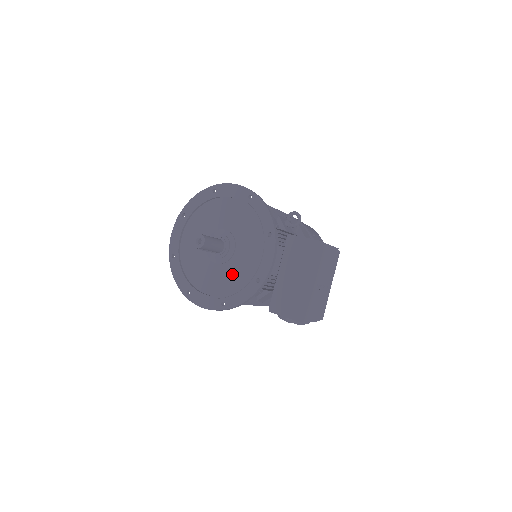
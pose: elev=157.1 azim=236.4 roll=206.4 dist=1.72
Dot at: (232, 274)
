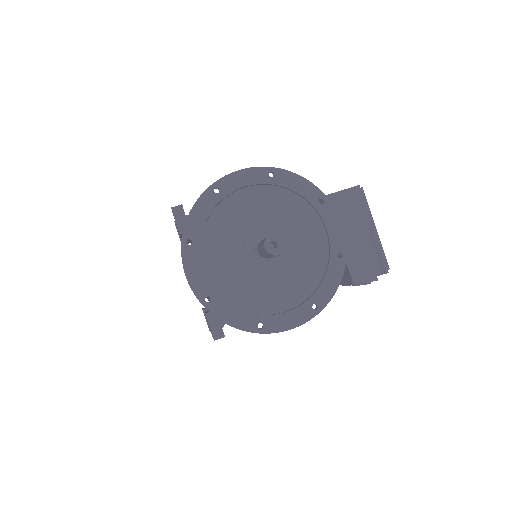
Dot at: (301, 269)
